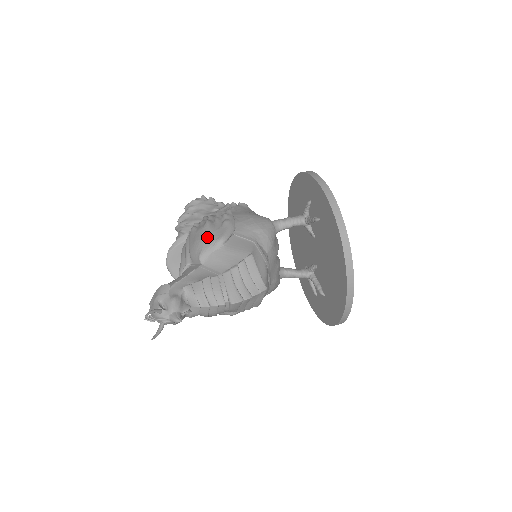
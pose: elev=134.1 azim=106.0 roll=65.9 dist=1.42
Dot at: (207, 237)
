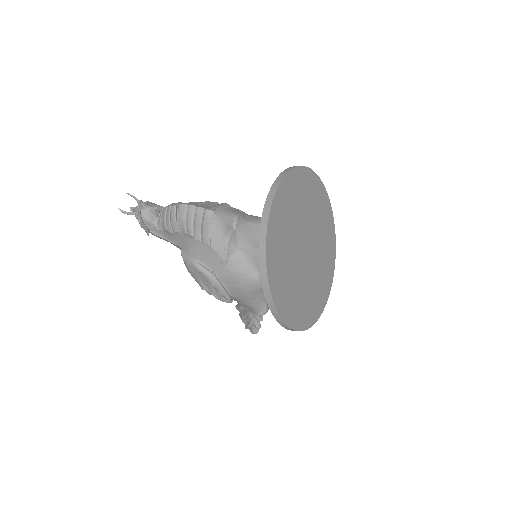
Dot at: occluded
